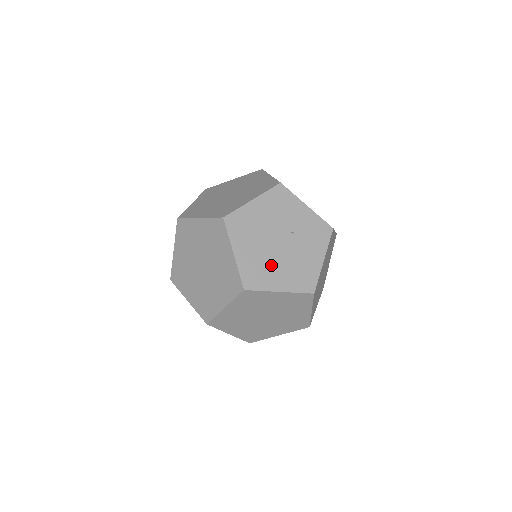
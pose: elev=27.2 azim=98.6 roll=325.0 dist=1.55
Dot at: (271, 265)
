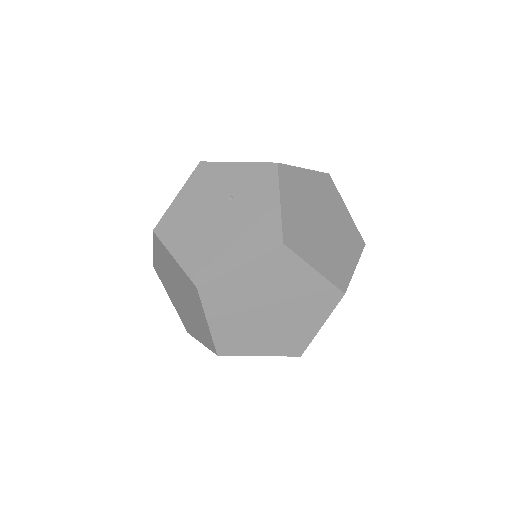
Dot at: (218, 244)
